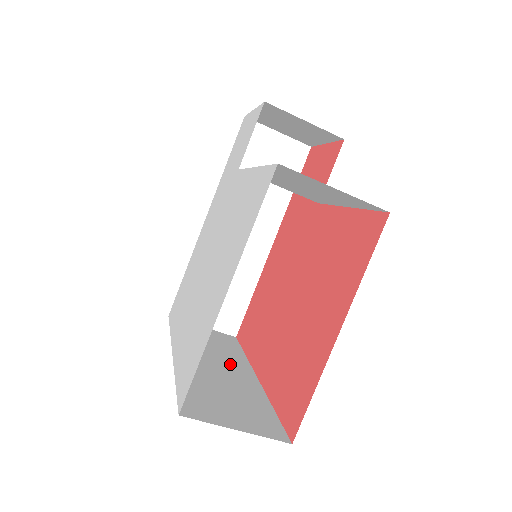
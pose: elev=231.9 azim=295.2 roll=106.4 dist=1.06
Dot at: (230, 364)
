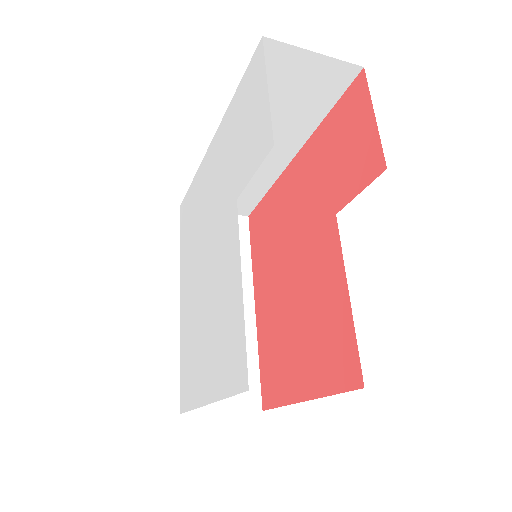
Dot at: occluded
